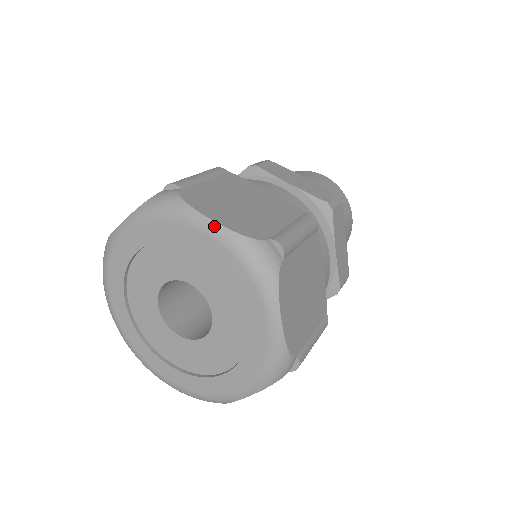
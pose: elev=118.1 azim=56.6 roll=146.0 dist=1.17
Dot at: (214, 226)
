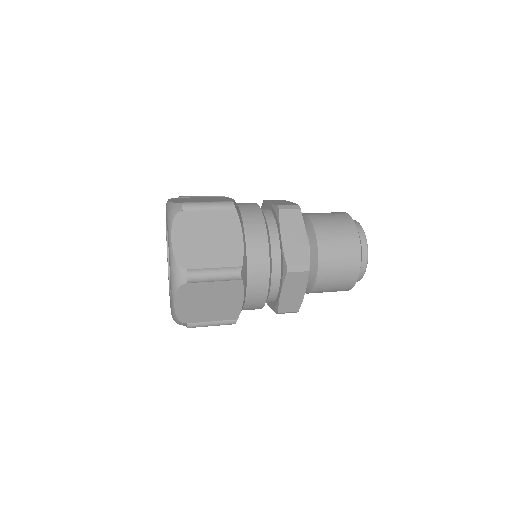
Dot at: (170, 244)
